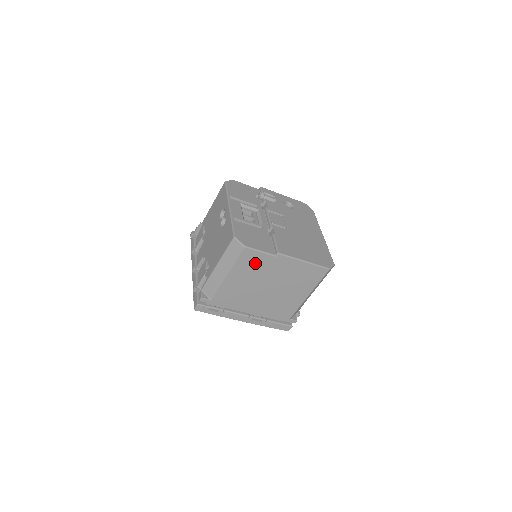
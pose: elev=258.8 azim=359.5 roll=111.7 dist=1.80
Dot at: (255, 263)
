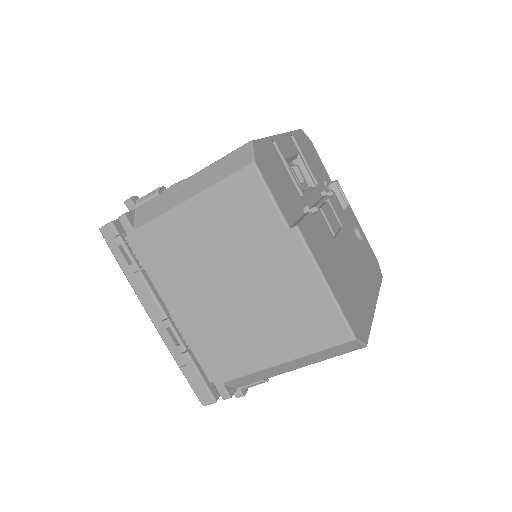
Dot at: (247, 214)
